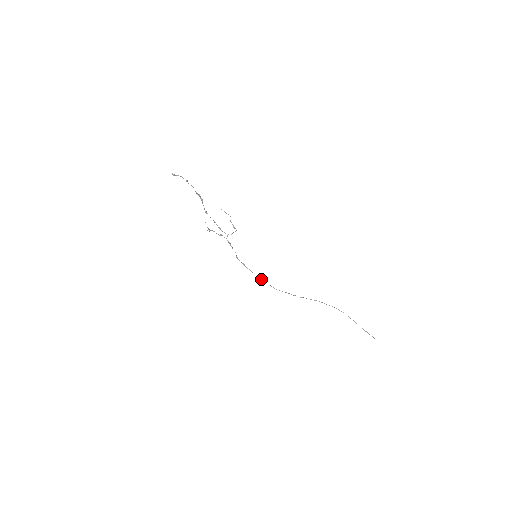
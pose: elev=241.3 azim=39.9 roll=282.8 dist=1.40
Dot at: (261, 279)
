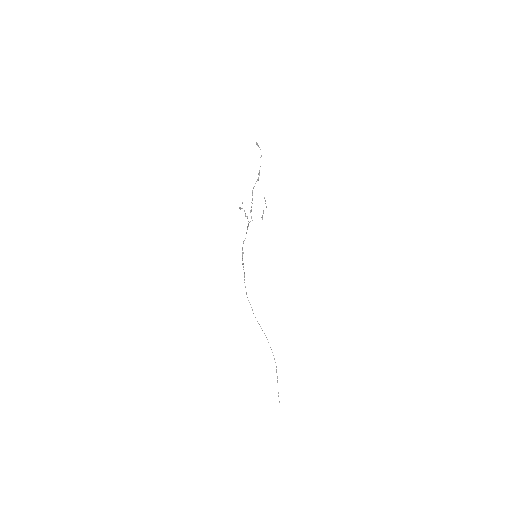
Dot at: (244, 276)
